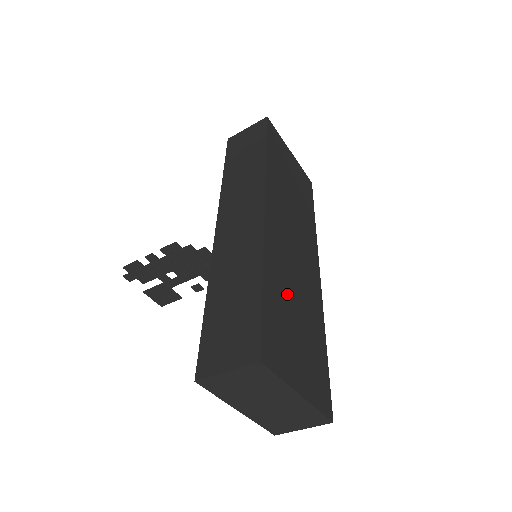
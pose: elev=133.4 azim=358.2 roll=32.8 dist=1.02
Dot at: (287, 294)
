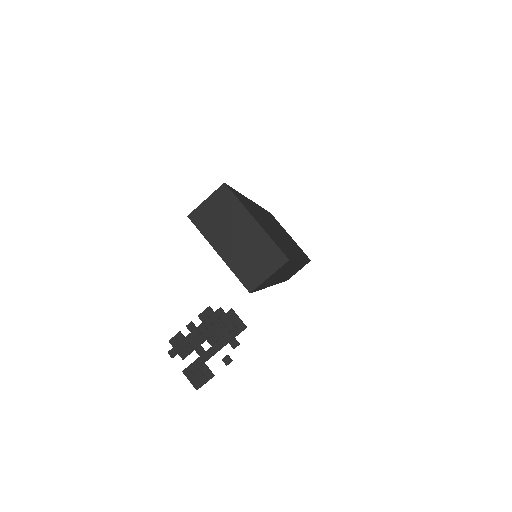
Dot at: occluded
